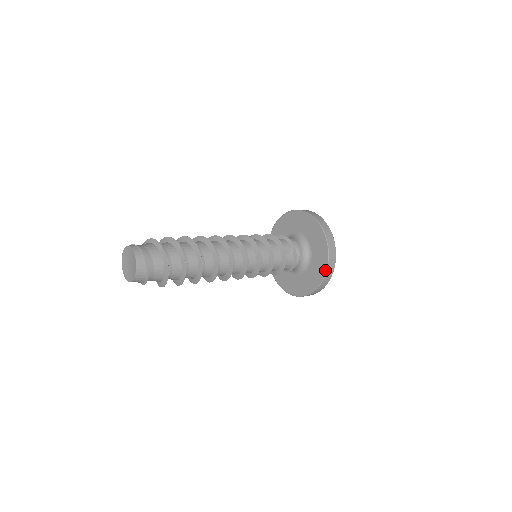
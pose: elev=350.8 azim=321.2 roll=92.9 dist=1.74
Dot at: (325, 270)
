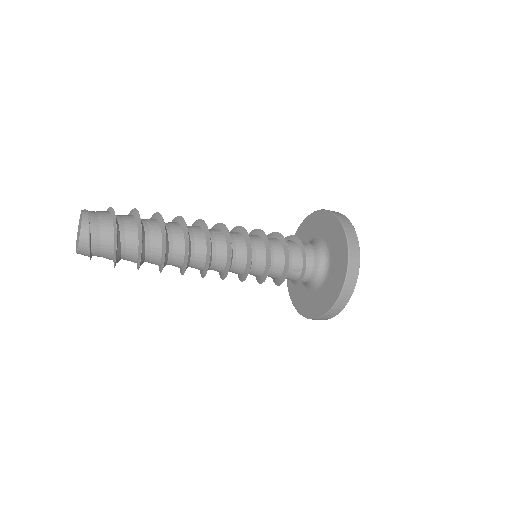
Dot at: (319, 315)
